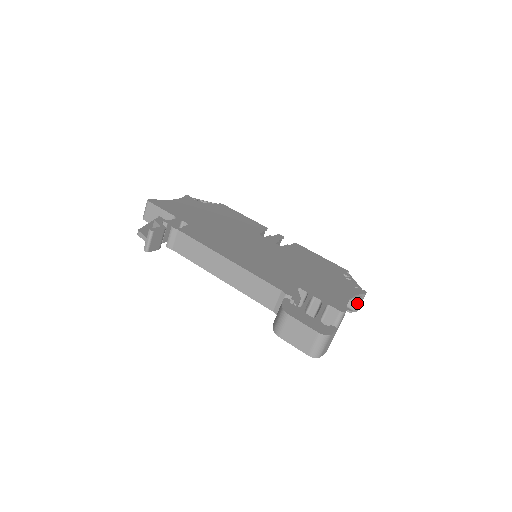
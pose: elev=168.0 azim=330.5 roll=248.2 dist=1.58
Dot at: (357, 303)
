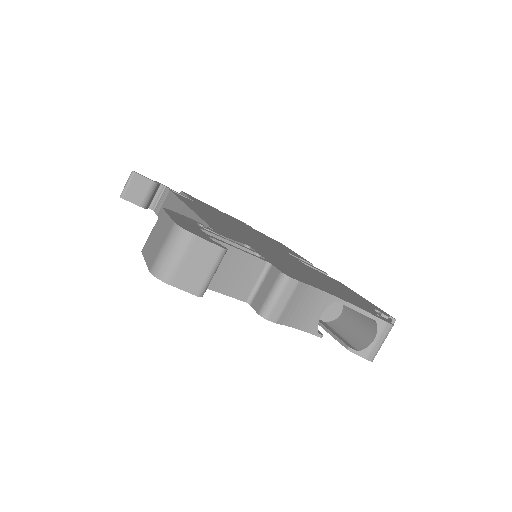
Dot at: (369, 340)
